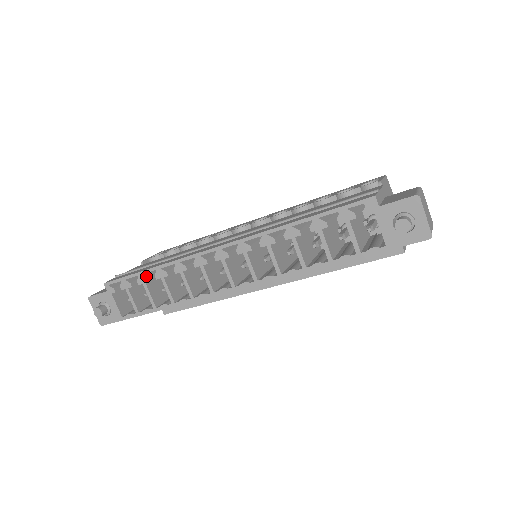
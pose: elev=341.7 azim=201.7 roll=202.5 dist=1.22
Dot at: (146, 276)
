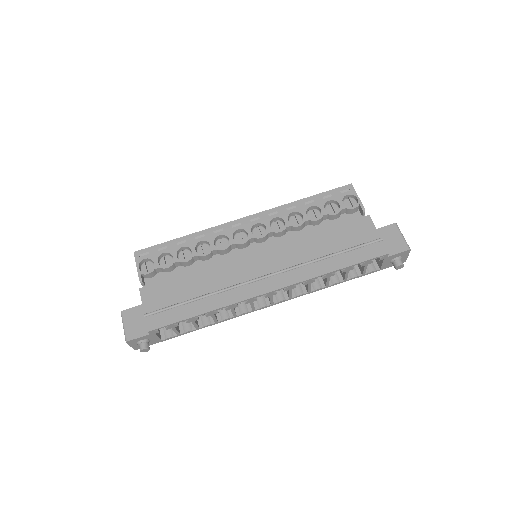
Dot at: (196, 318)
